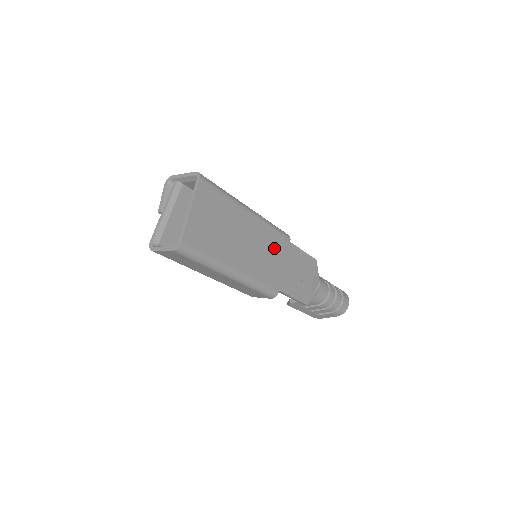
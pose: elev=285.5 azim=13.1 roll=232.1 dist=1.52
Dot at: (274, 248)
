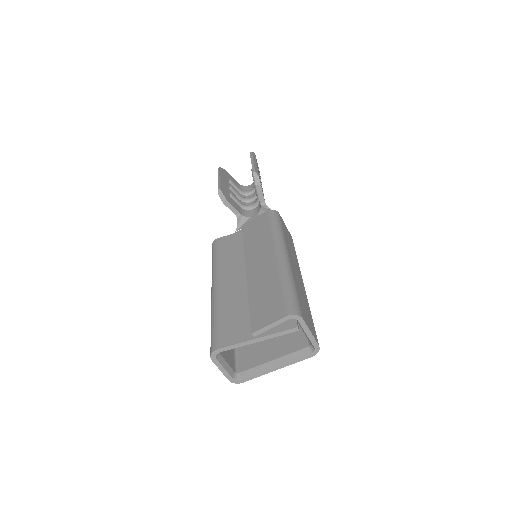
Dot at: occluded
